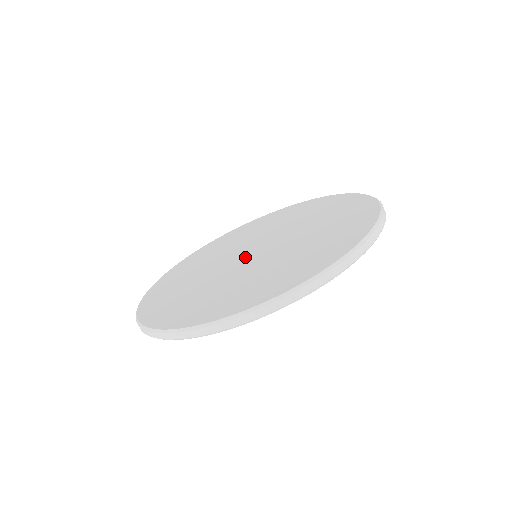
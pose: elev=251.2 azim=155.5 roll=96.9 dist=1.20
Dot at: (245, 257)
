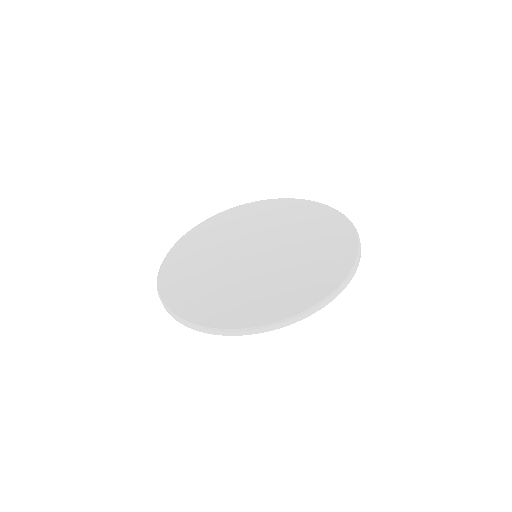
Dot at: (249, 258)
